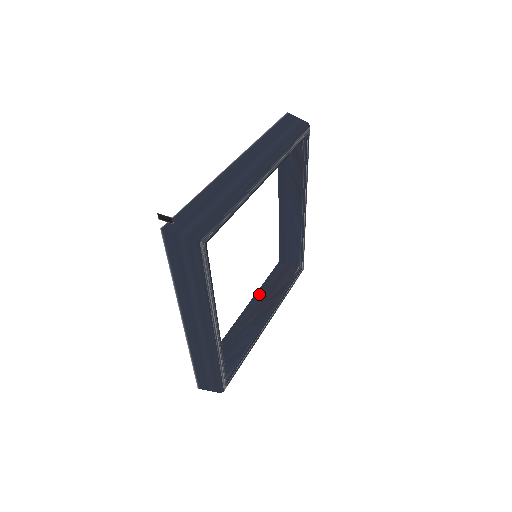
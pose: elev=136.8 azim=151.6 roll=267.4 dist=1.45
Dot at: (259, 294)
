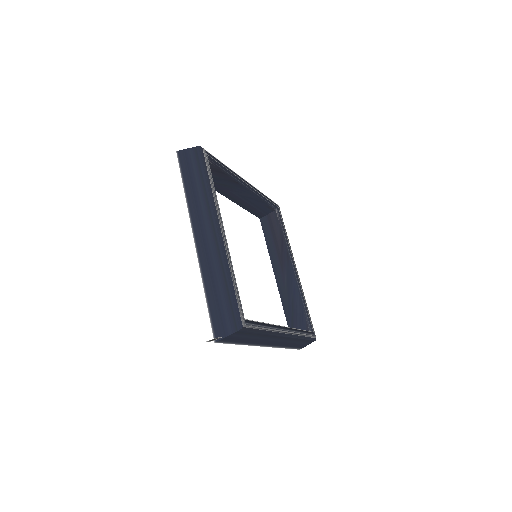
Dot at: (272, 257)
